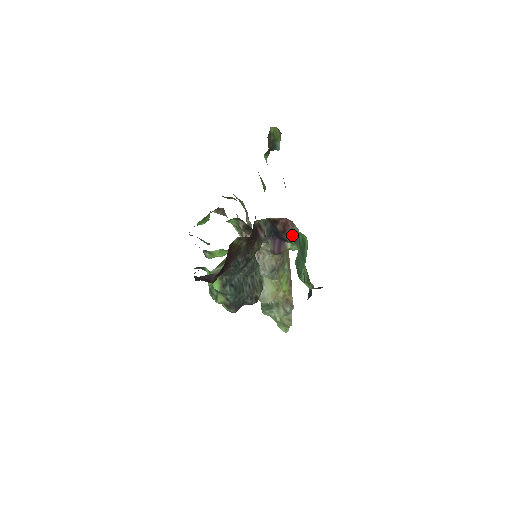
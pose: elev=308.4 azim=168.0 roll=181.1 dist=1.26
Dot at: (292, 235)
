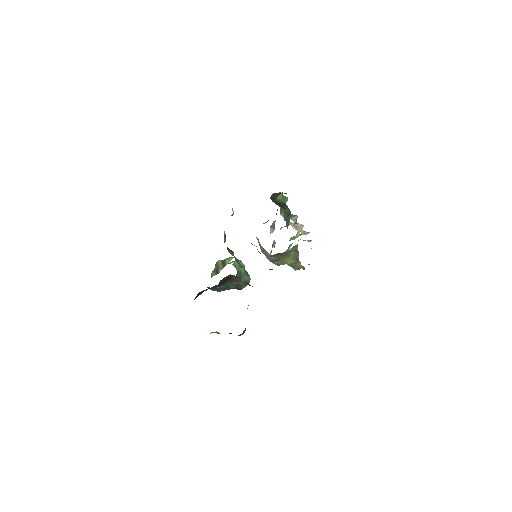
Dot at: occluded
